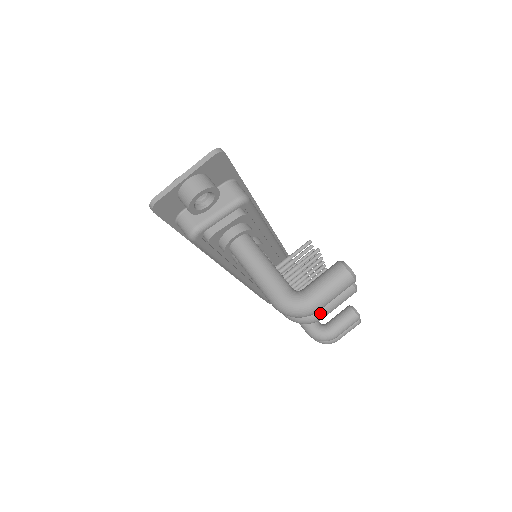
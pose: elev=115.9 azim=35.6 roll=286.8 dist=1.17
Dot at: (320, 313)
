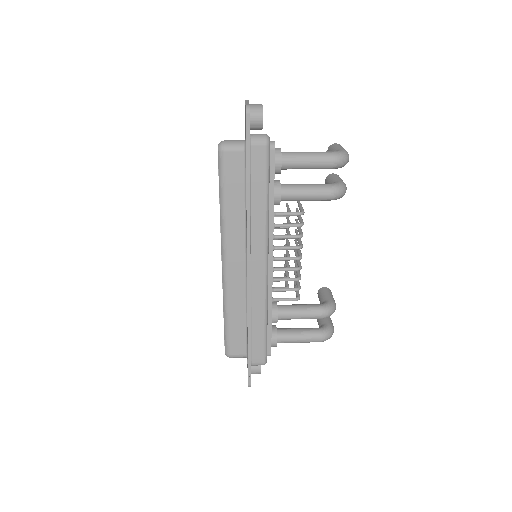
Dot at: (344, 183)
